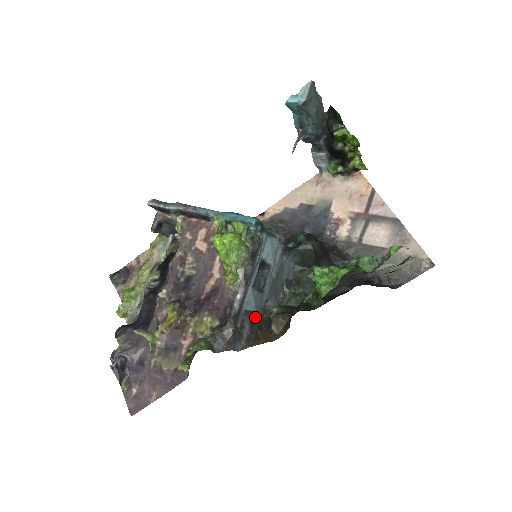
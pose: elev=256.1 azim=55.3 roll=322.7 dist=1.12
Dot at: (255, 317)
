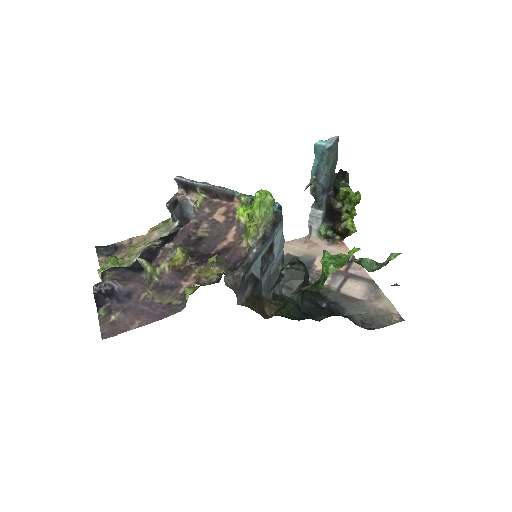
Dot at: (258, 284)
